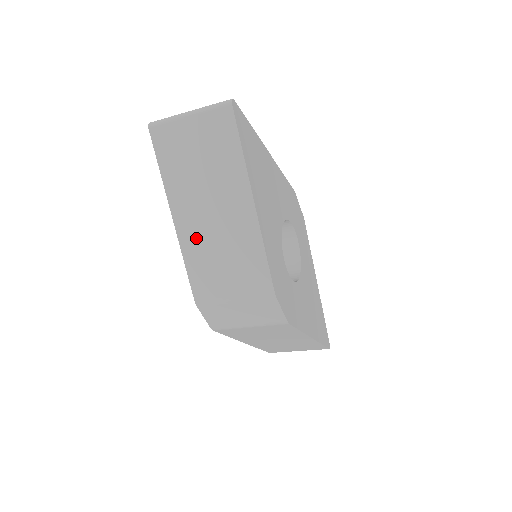
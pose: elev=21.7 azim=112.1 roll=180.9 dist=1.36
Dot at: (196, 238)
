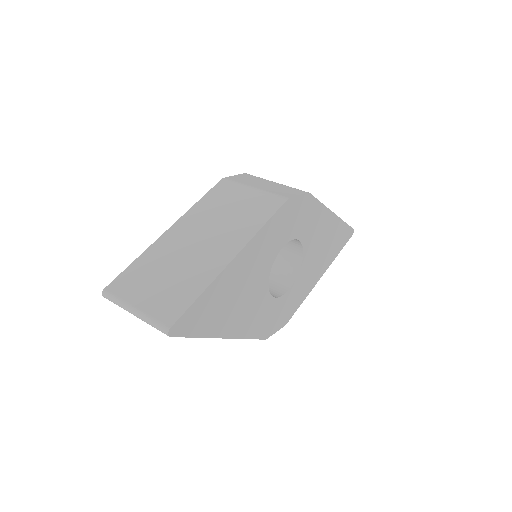
Dot at: occluded
